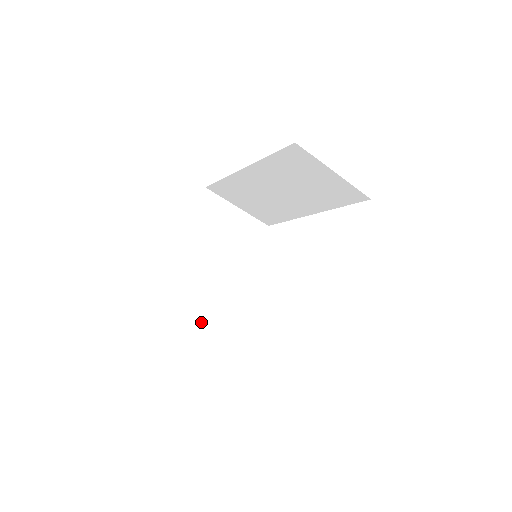
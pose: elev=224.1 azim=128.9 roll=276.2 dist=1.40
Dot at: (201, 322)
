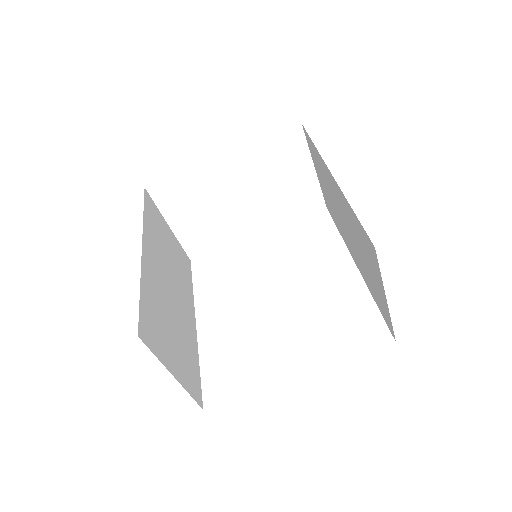
Dot at: (178, 232)
